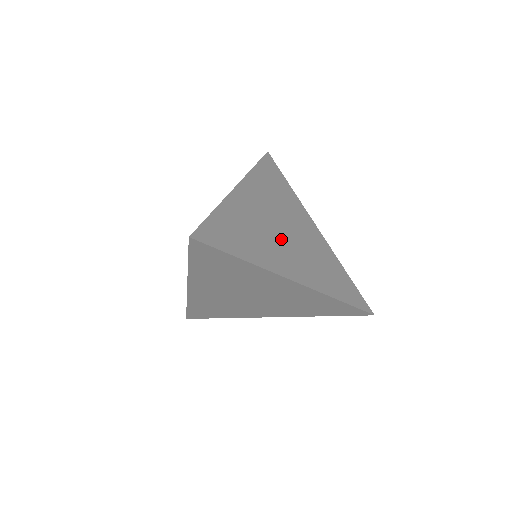
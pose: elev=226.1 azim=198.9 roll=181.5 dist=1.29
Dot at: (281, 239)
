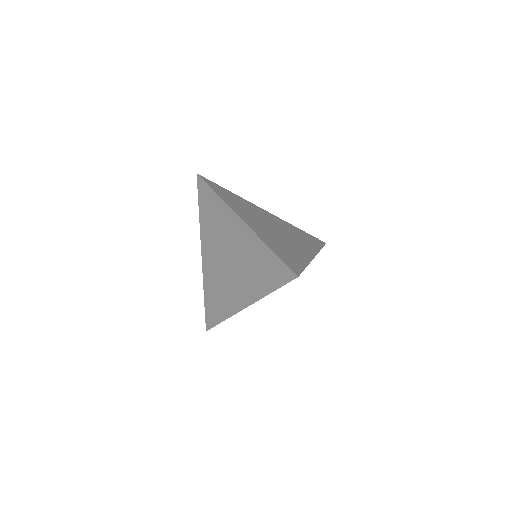
Dot at: (283, 236)
